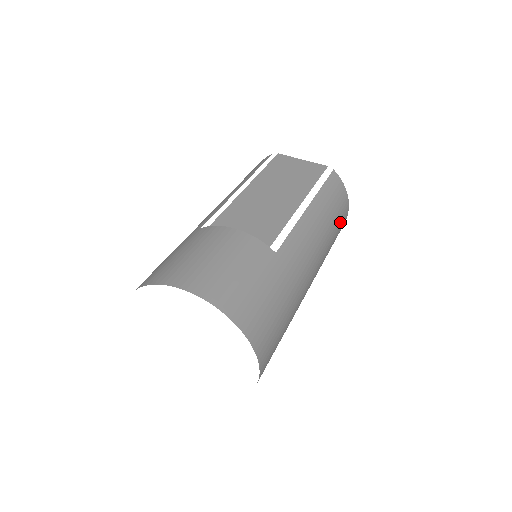
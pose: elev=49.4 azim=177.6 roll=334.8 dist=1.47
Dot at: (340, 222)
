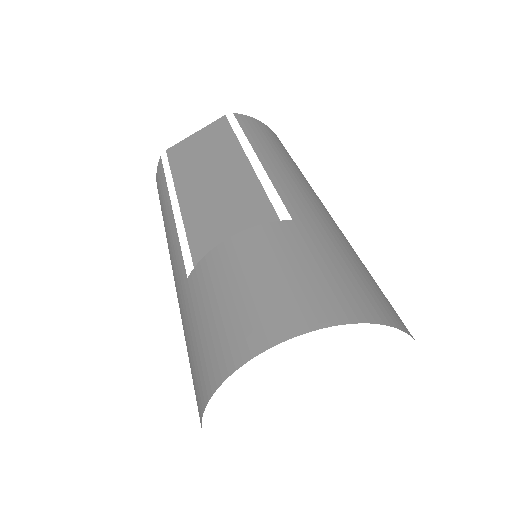
Dot at: occluded
